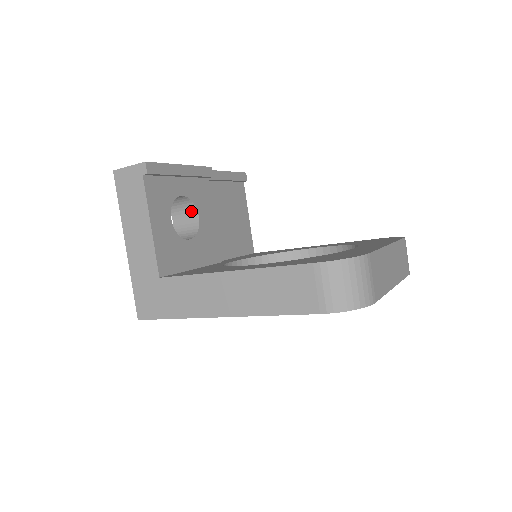
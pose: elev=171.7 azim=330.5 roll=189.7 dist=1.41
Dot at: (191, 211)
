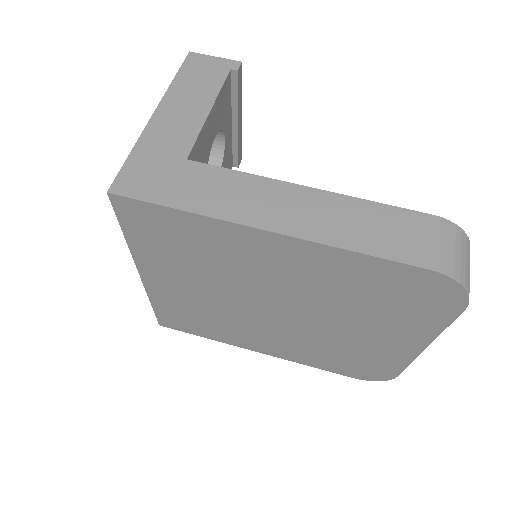
Dot at: occluded
